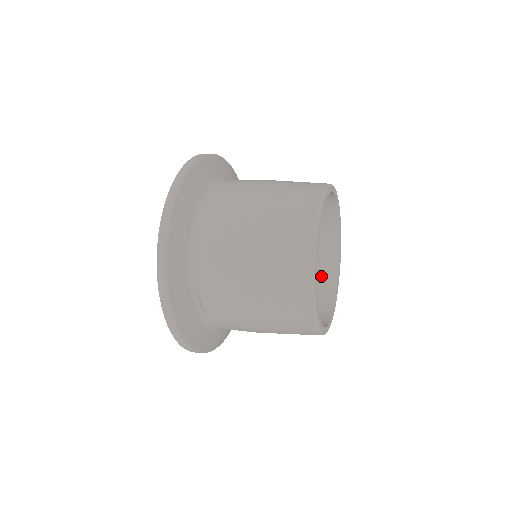
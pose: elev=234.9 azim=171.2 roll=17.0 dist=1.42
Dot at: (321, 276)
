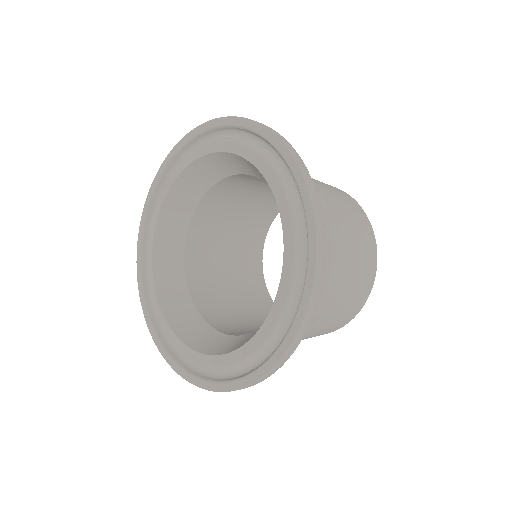
Dot at: (250, 260)
